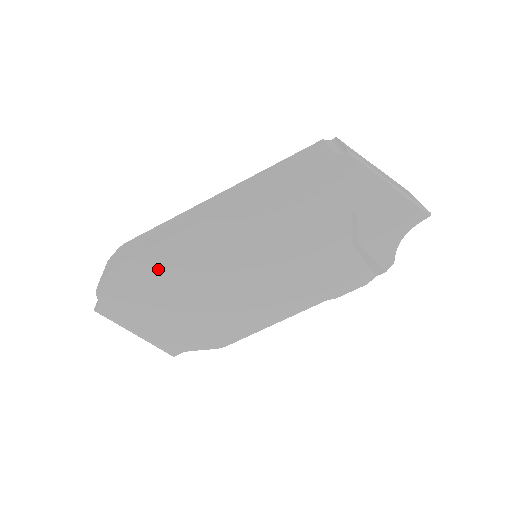
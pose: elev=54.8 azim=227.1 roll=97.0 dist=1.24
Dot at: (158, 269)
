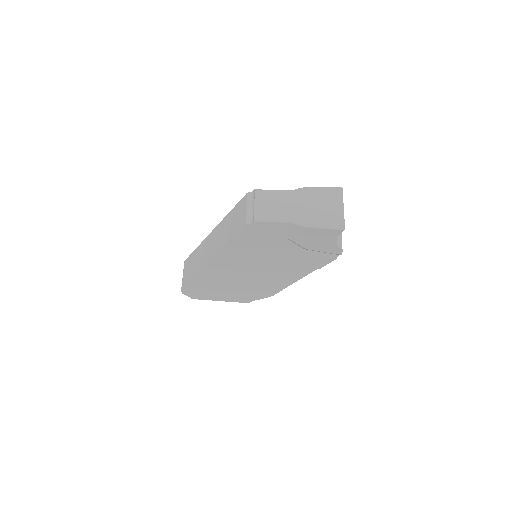
Dot at: (203, 282)
